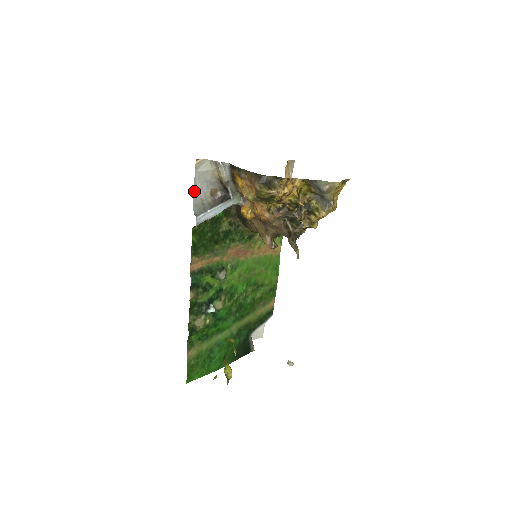
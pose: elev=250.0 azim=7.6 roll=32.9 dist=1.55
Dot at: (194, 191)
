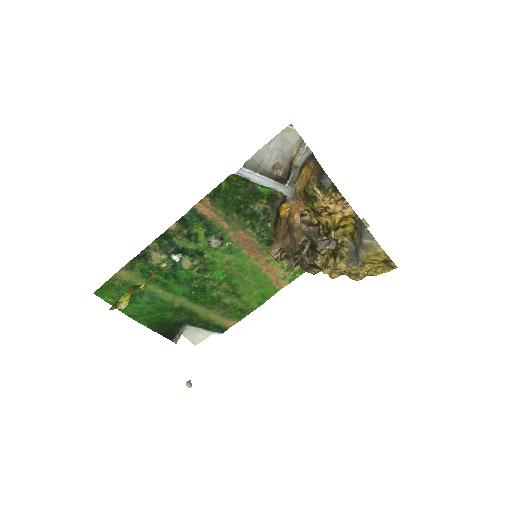
Dot at: (263, 147)
